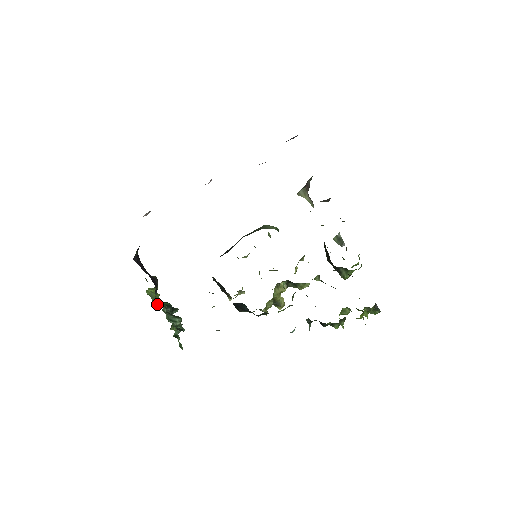
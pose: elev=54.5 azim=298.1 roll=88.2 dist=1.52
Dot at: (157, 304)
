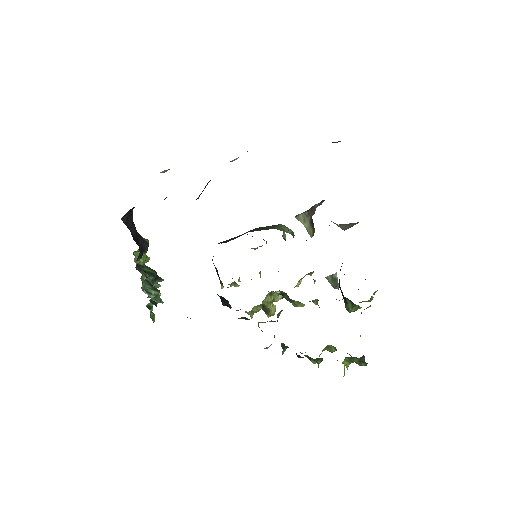
Dot at: occluded
